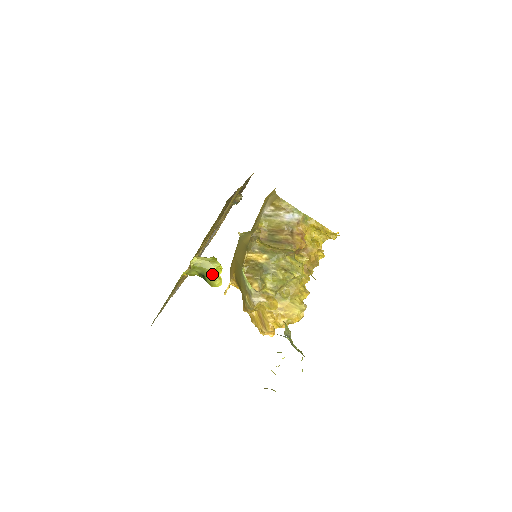
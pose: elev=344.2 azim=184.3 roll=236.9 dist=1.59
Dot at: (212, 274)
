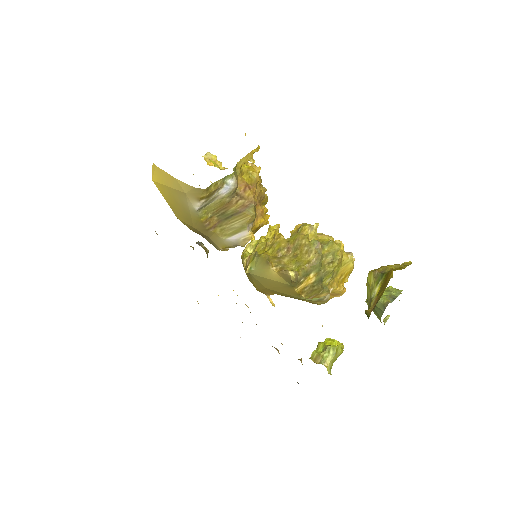
Dot at: occluded
